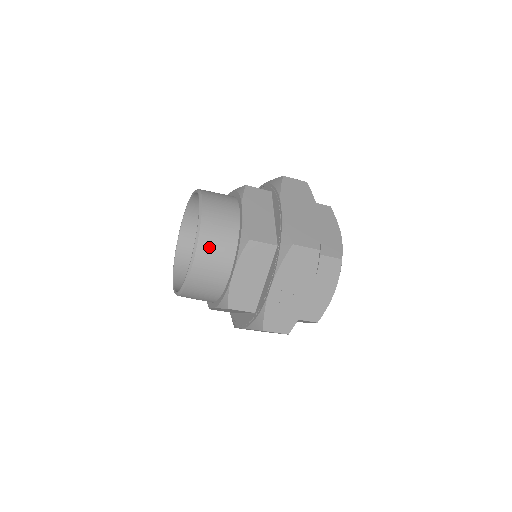
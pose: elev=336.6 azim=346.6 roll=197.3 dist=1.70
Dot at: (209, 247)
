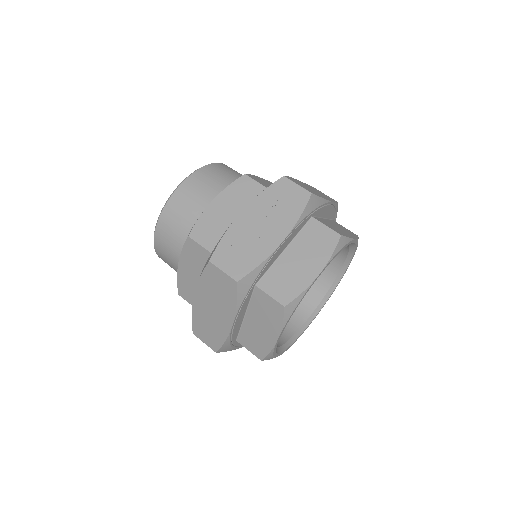
Dot at: (206, 176)
